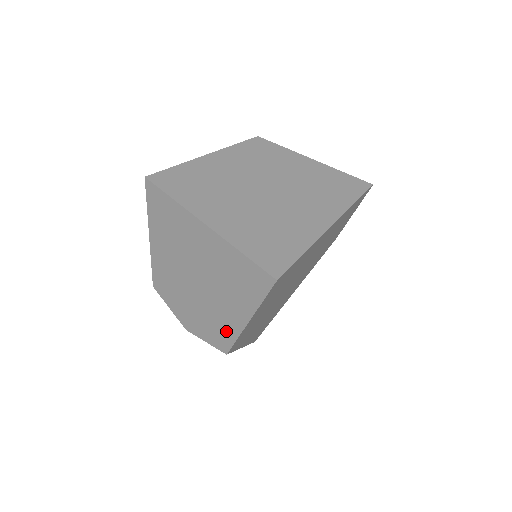
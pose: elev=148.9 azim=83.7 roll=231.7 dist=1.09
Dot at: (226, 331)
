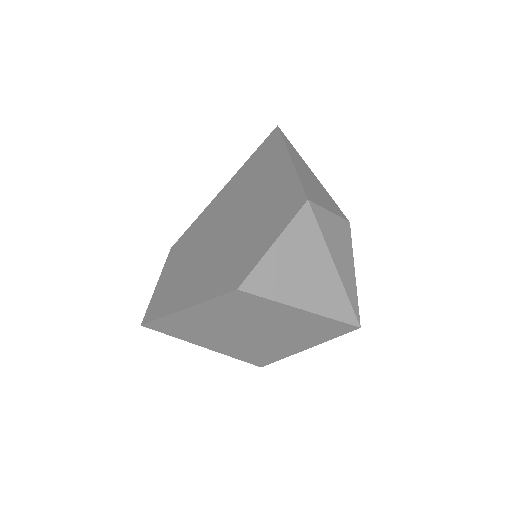
Dot at: occluded
